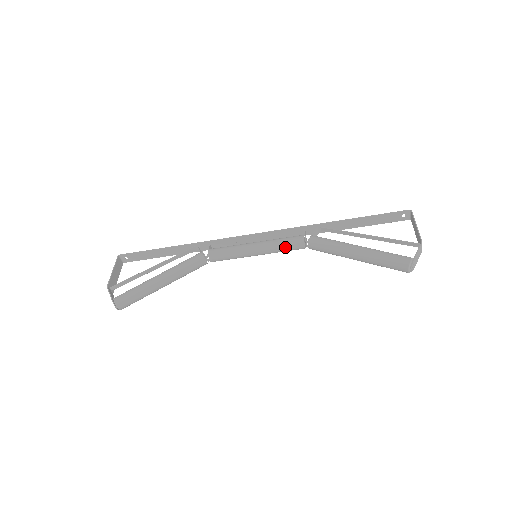
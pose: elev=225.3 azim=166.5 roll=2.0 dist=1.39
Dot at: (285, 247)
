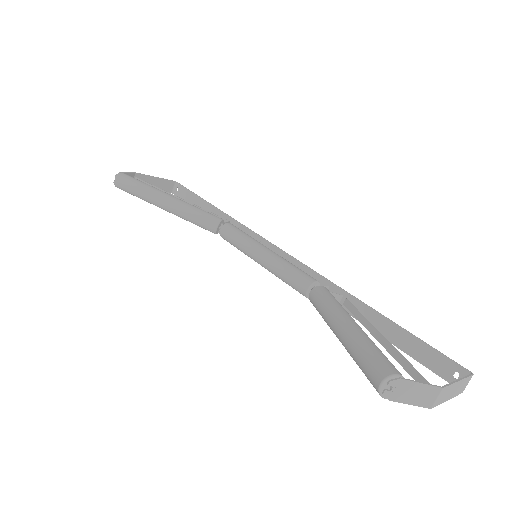
Dot at: (289, 273)
